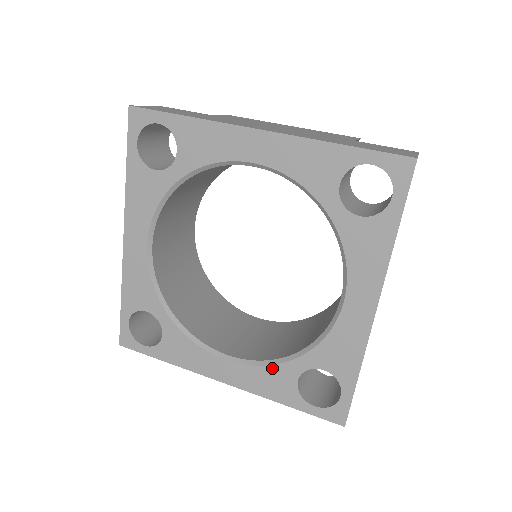
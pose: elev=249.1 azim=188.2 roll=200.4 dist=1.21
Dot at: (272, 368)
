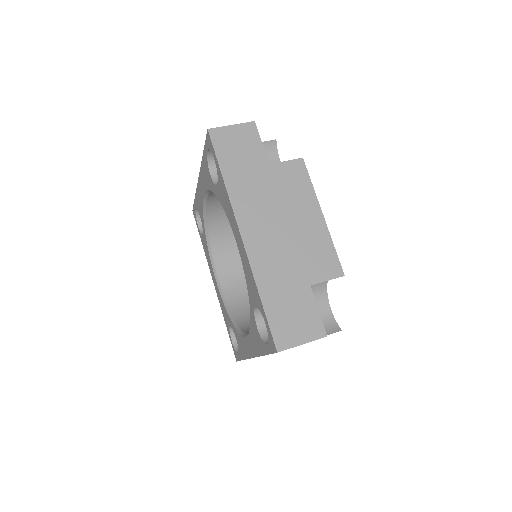
Dot at: (251, 326)
